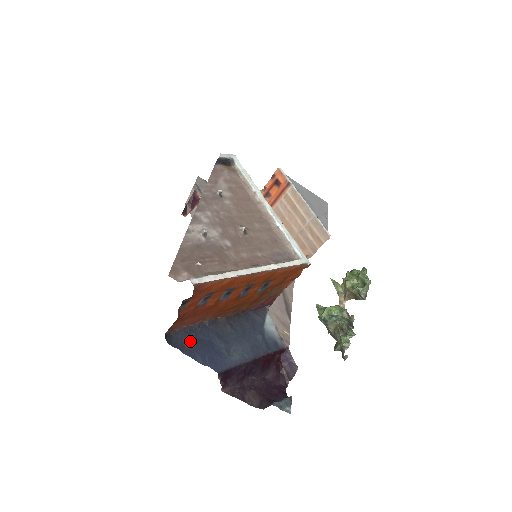
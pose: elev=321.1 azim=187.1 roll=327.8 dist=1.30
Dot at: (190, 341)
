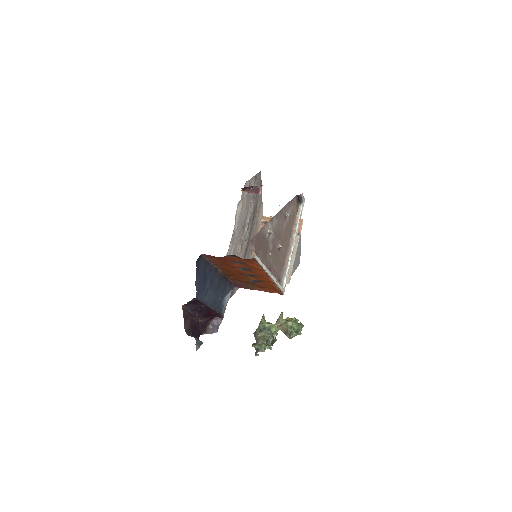
Dot at: (202, 269)
